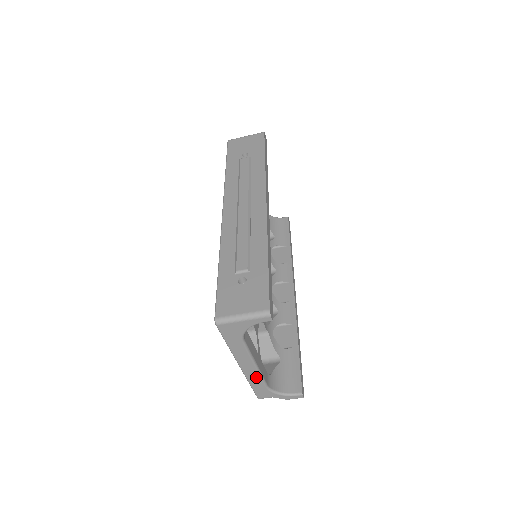
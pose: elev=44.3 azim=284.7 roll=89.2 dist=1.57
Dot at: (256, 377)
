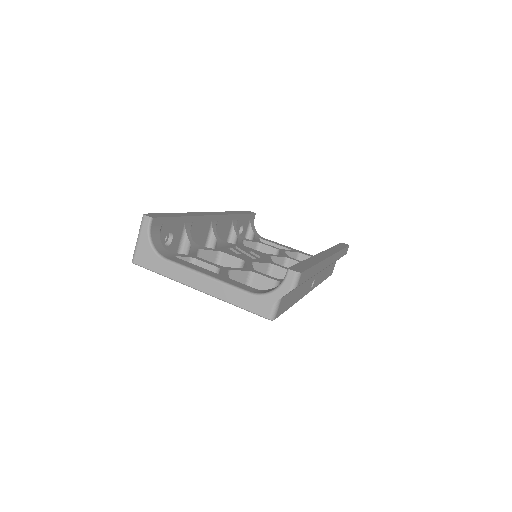
Dot at: (224, 290)
